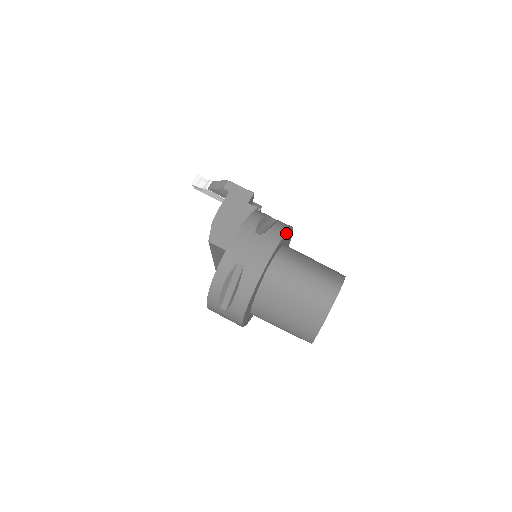
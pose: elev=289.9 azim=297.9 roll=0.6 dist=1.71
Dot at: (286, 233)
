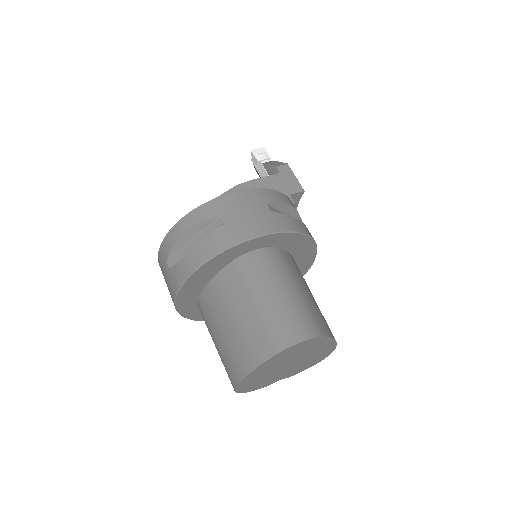
Dot at: (302, 235)
